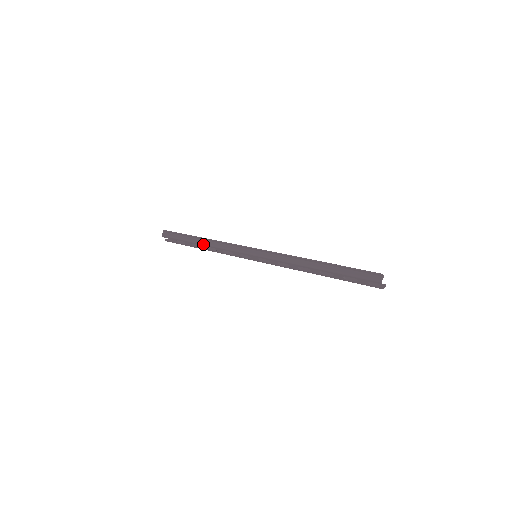
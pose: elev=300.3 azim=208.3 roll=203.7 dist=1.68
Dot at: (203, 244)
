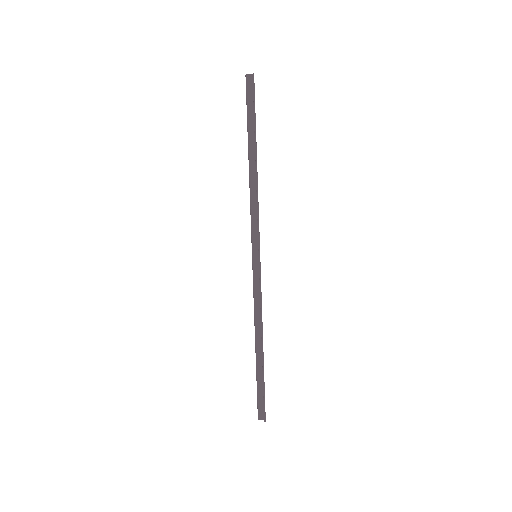
Dot at: (249, 168)
